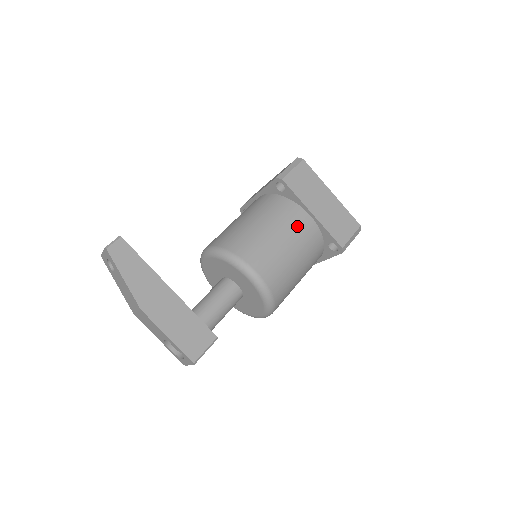
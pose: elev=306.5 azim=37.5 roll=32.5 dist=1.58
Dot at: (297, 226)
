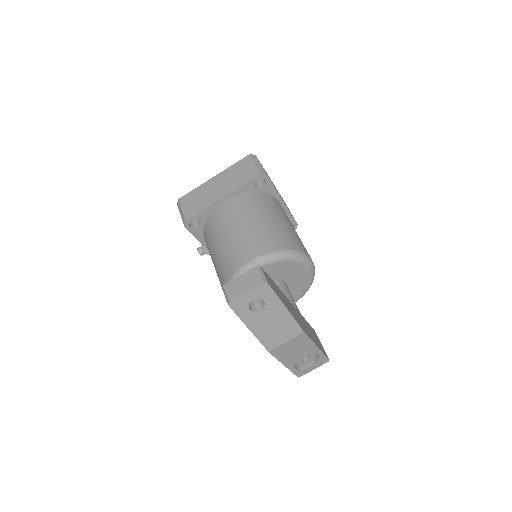
Dot at: occluded
